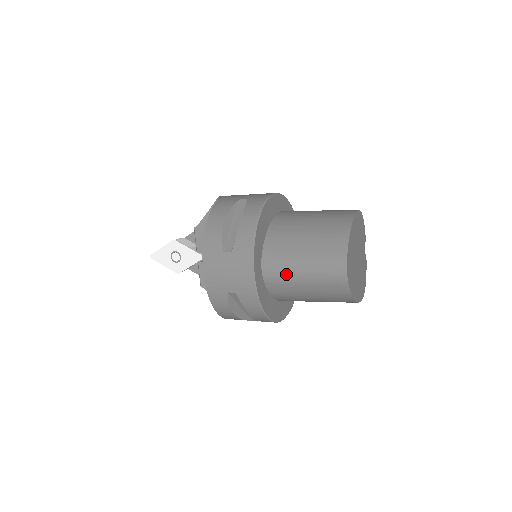
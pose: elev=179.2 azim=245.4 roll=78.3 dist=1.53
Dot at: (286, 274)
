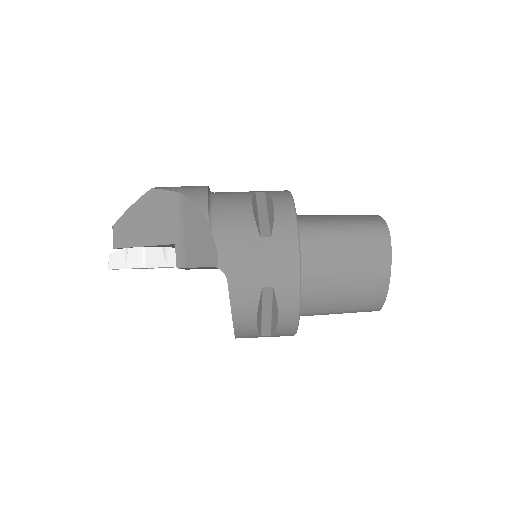
Dot at: occluded
